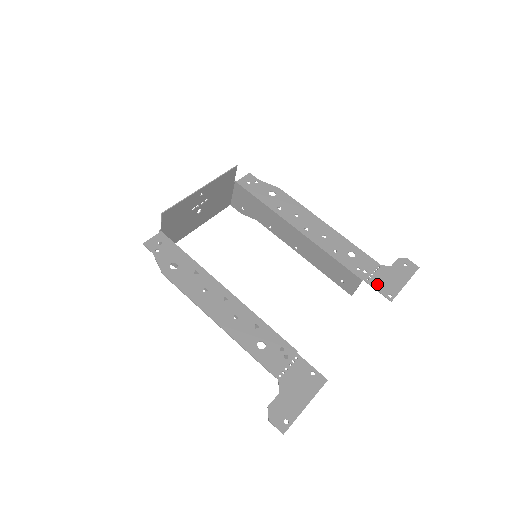
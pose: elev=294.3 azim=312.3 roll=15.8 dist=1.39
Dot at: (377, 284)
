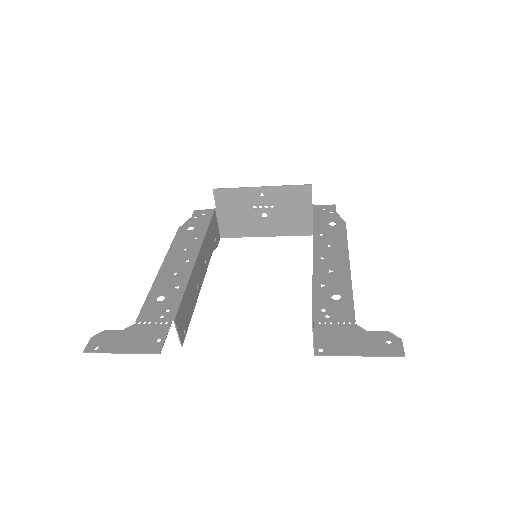
Dot at: (323, 332)
